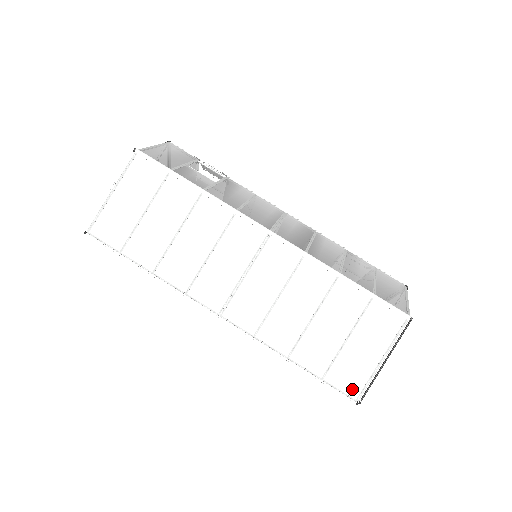
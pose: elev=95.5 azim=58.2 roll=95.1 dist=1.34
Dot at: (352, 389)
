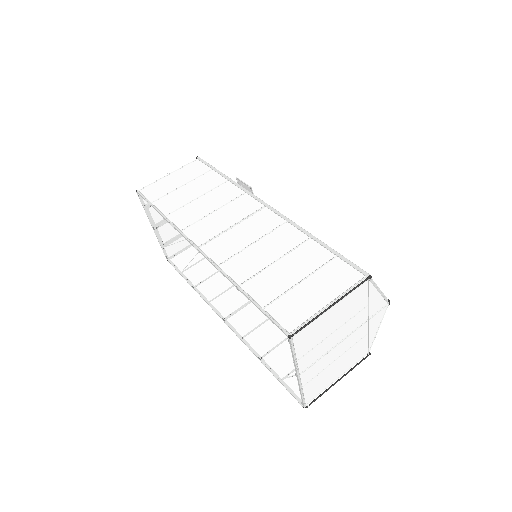
Dot at: (289, 323)
